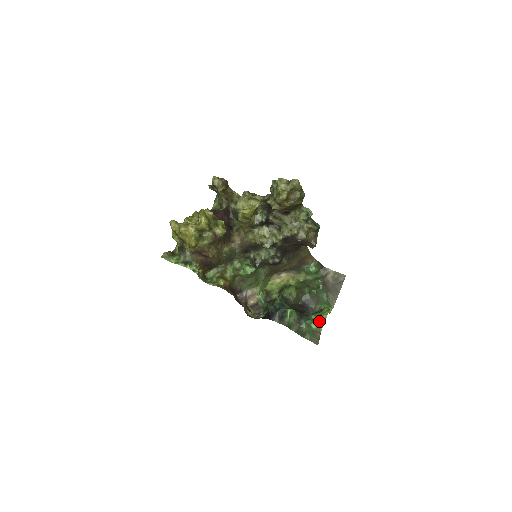
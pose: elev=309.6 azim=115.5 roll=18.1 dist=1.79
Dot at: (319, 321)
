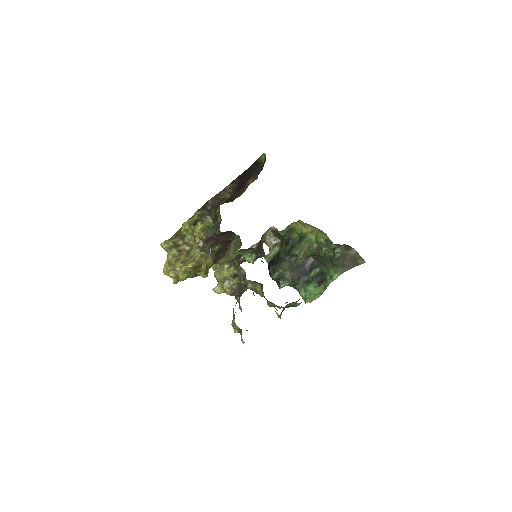
Dot at: (307, 299)
